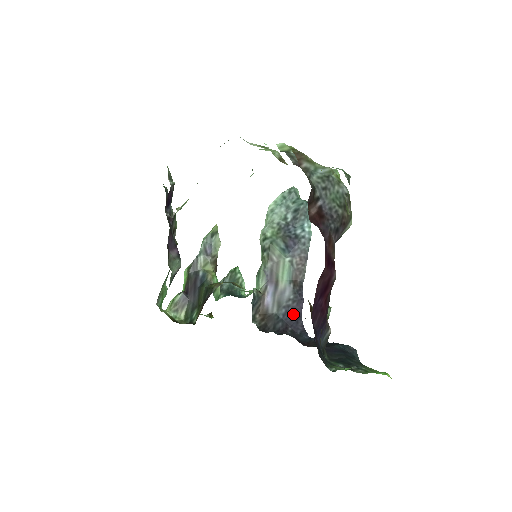
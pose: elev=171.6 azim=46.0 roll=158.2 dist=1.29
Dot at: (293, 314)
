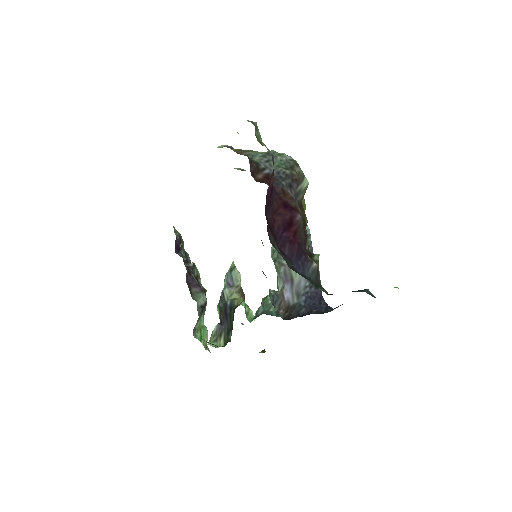
Dot at: (314, 298)
